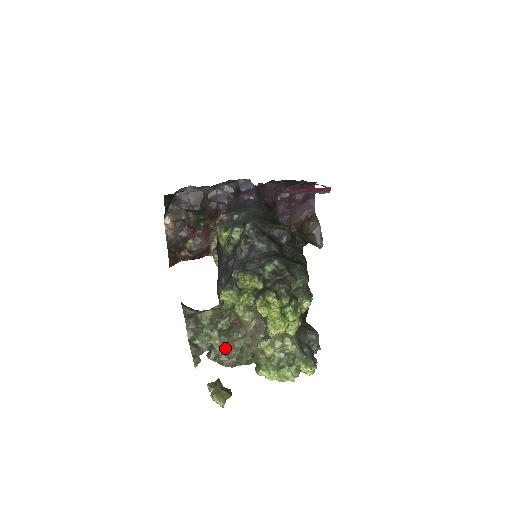
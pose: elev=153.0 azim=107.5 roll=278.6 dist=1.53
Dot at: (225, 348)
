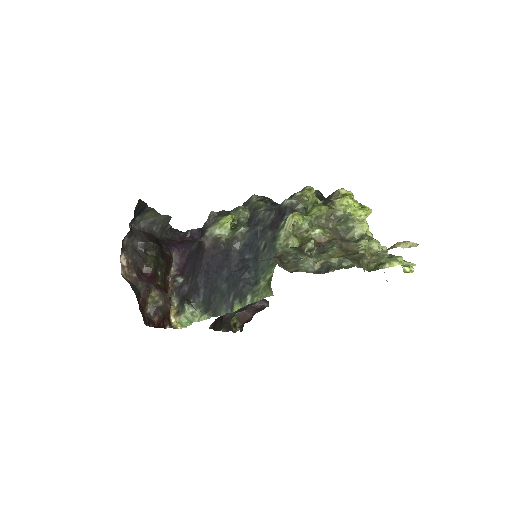
Dot at: occluded
